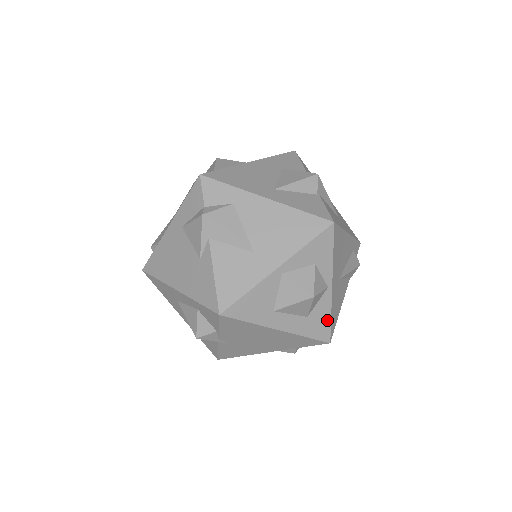
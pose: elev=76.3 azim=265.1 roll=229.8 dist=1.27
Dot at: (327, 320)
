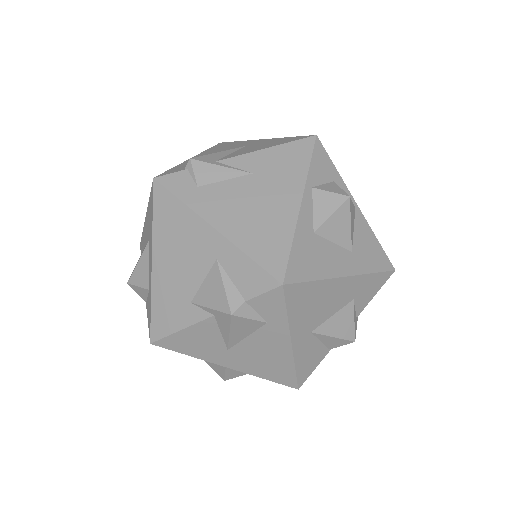
Dot at: occluded
